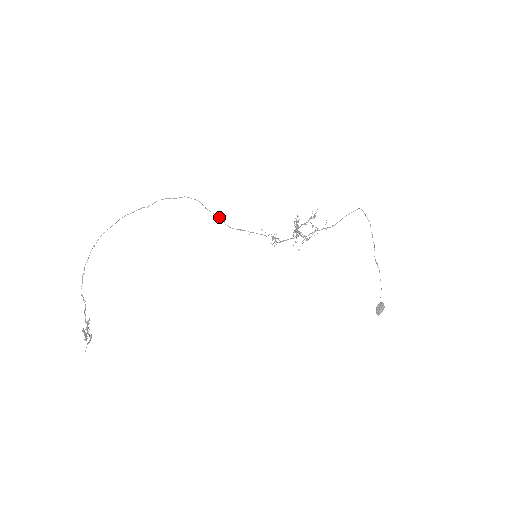
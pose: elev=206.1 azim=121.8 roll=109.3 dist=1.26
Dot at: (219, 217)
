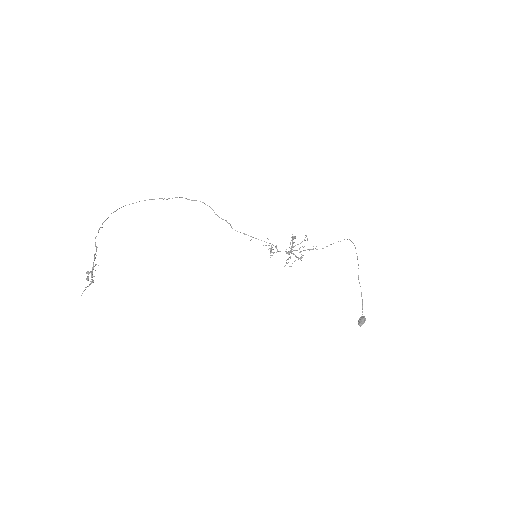
Dot at: (227, 222)
